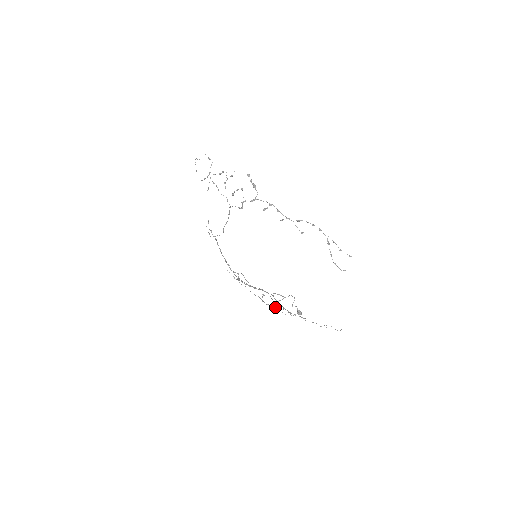
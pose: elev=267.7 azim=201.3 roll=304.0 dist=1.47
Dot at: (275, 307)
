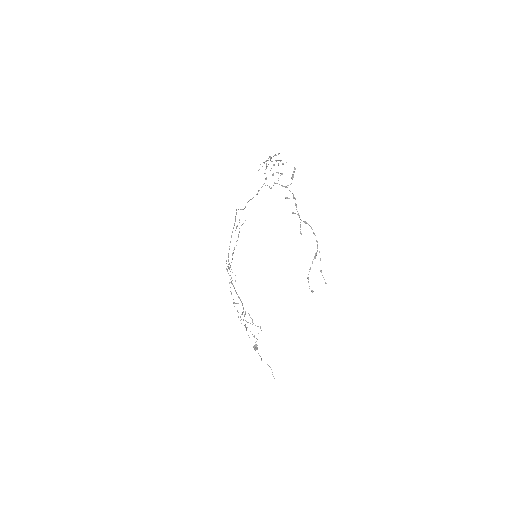
Dot at: (238, 312)
